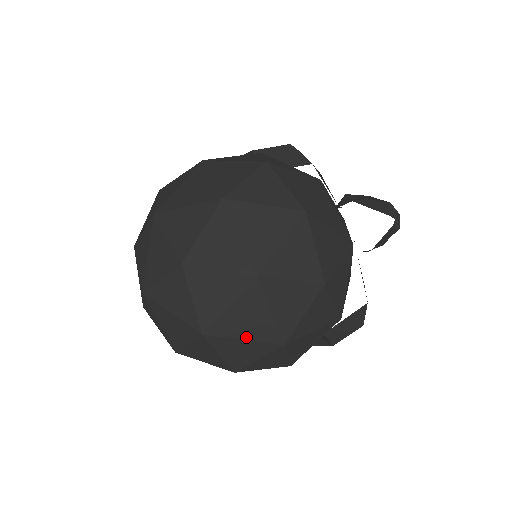
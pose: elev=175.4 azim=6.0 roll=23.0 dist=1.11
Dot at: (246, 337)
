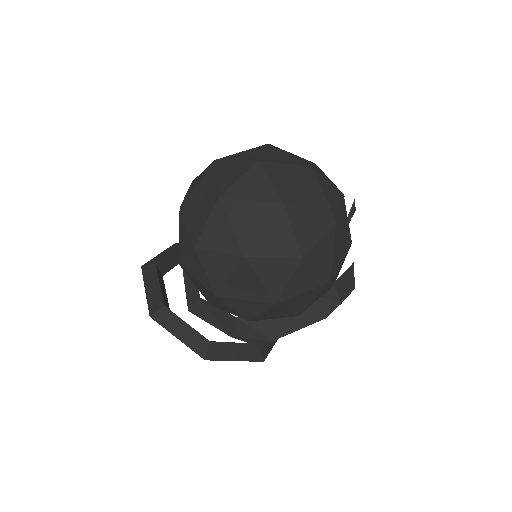
Dot at: (312, 211)
